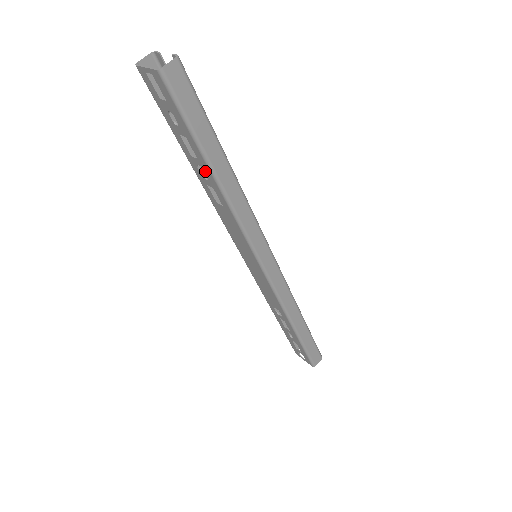
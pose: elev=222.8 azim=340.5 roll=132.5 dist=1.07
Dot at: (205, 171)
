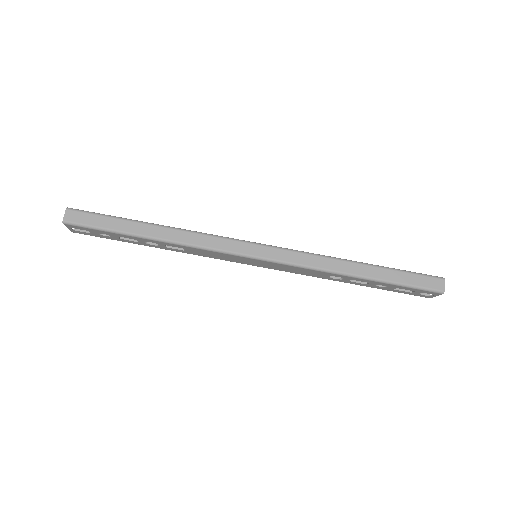
Dot at: (147, 241)
